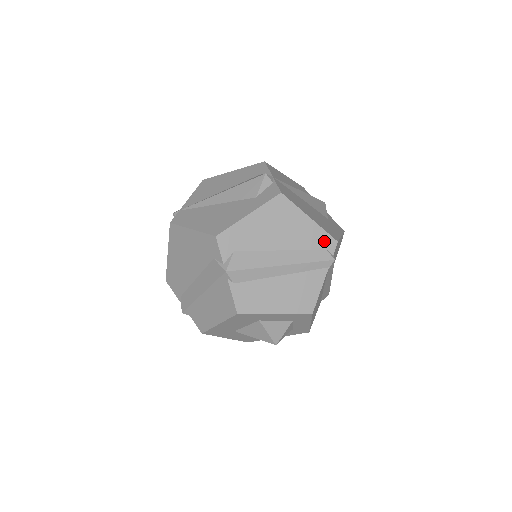
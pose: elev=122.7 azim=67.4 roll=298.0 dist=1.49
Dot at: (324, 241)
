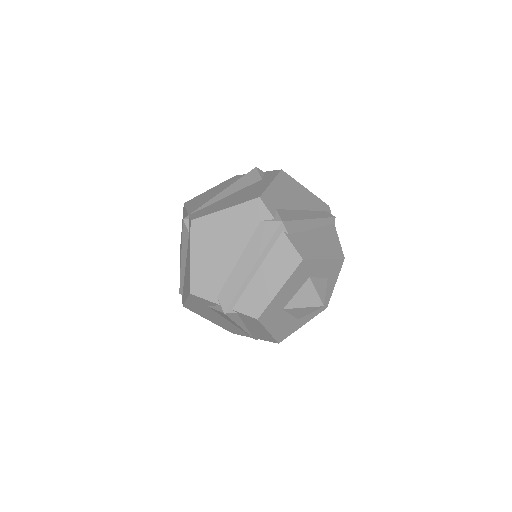
Dot at: (322, 205)
